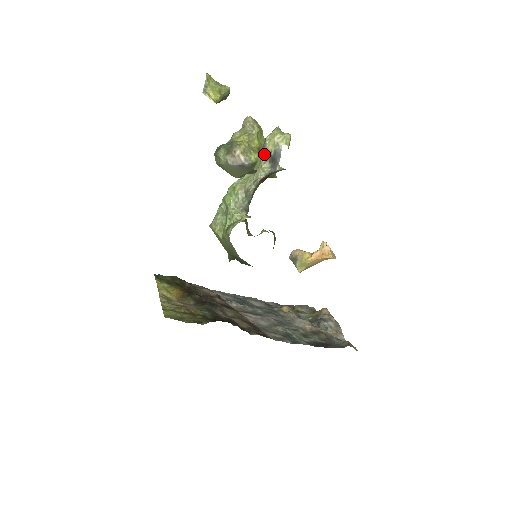
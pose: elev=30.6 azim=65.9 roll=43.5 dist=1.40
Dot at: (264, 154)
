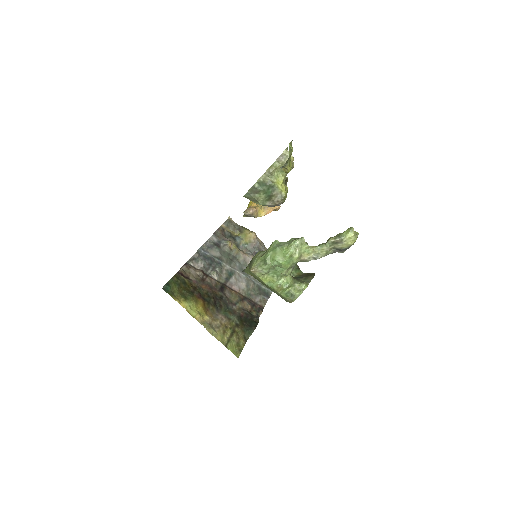
Dot at: (333, 245)
